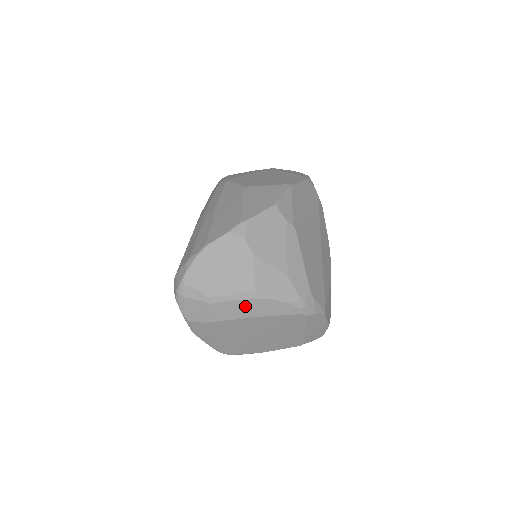
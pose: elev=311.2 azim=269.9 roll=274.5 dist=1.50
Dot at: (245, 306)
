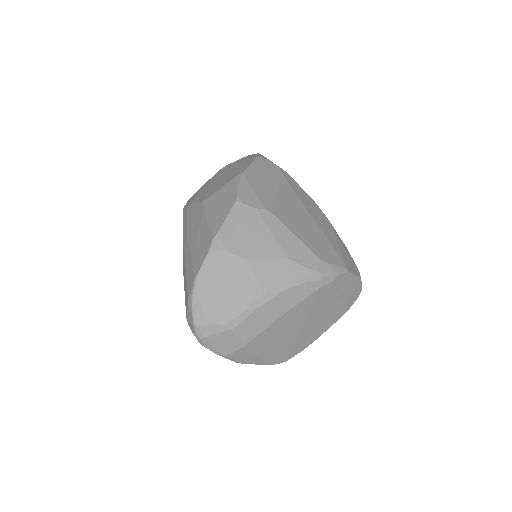
Dot at: (266, 311)
